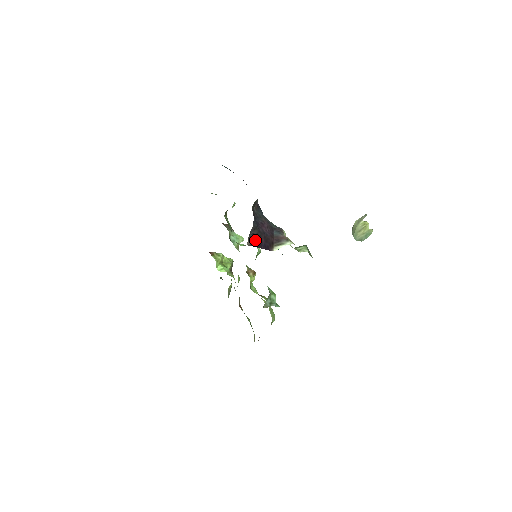
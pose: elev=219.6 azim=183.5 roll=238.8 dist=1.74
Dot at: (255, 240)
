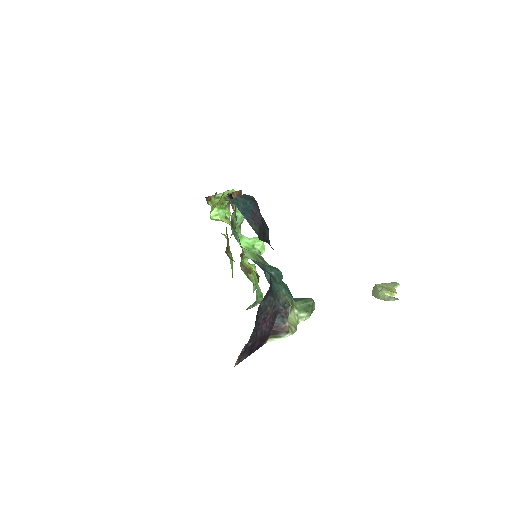
Dot at: (247, 351)
